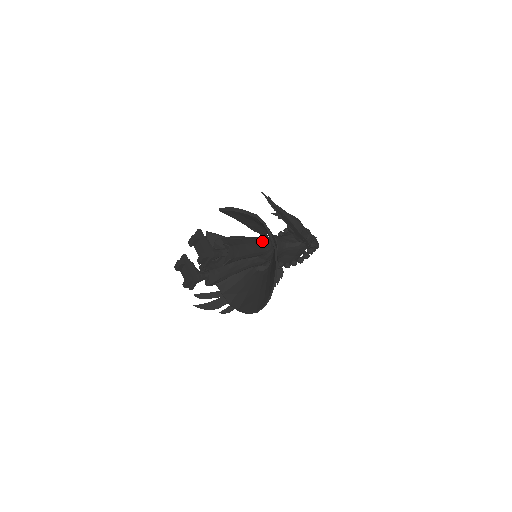
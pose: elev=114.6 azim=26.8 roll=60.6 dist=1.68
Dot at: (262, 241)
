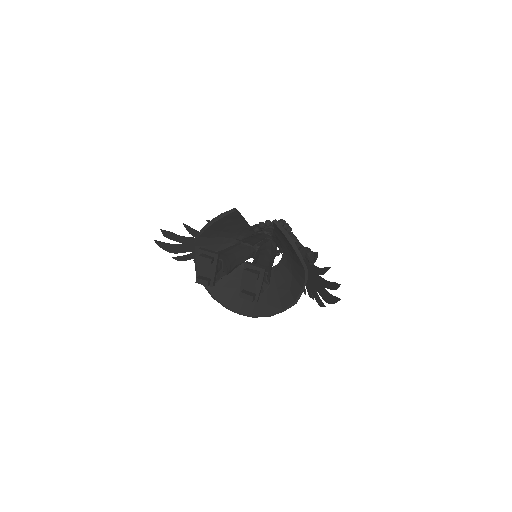
Dot at: occluded
